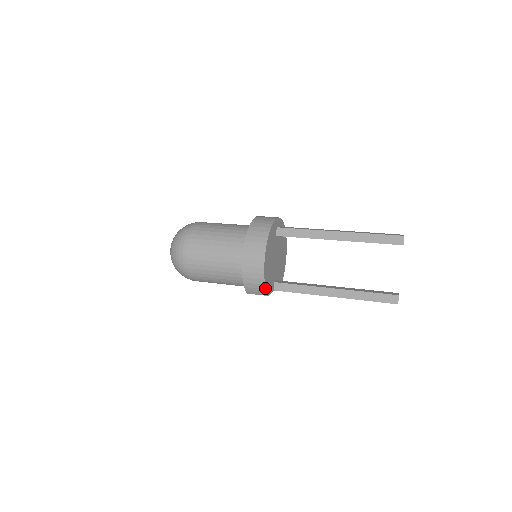
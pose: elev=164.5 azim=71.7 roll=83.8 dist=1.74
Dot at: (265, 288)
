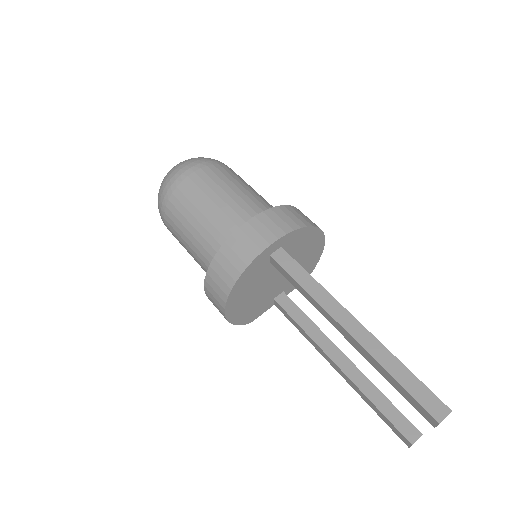
Dot at: occluded
